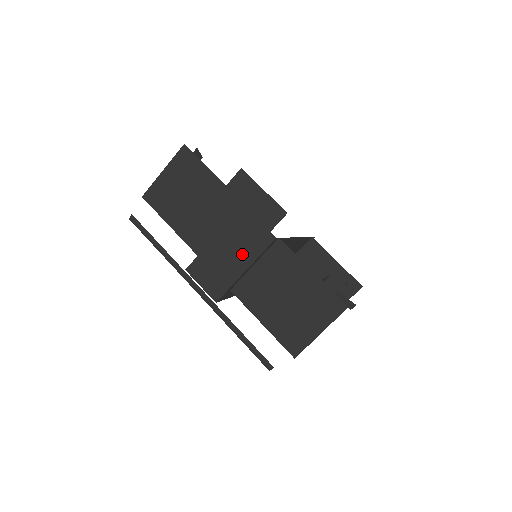
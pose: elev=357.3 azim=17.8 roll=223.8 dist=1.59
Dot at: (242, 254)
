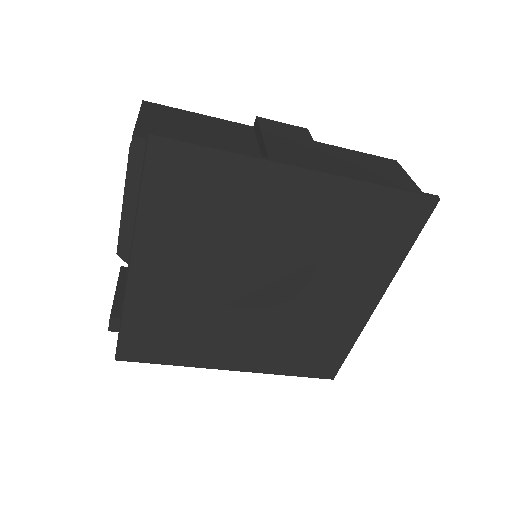
Dot at: (300, 141)
